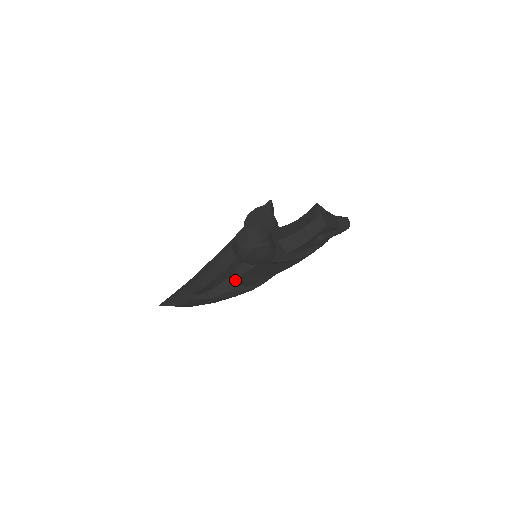
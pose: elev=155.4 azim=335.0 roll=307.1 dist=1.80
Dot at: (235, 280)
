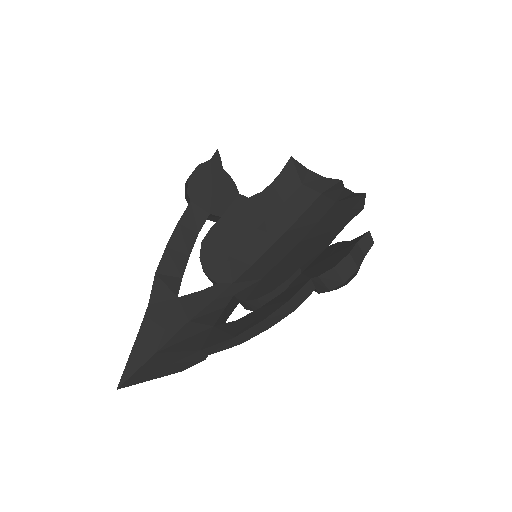
Dot at: occluded
